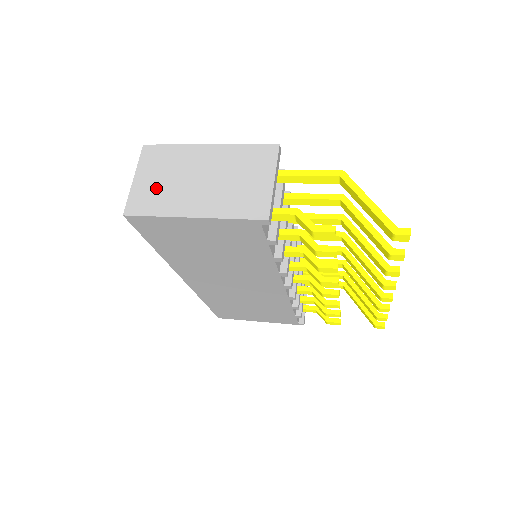
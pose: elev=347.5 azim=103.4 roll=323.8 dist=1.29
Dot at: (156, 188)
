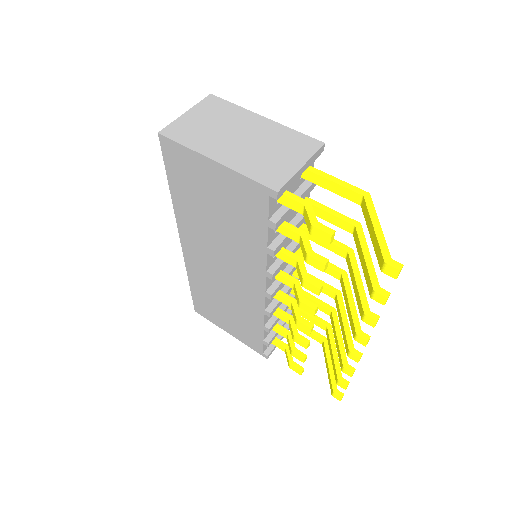
Dot at: (199, 127)
